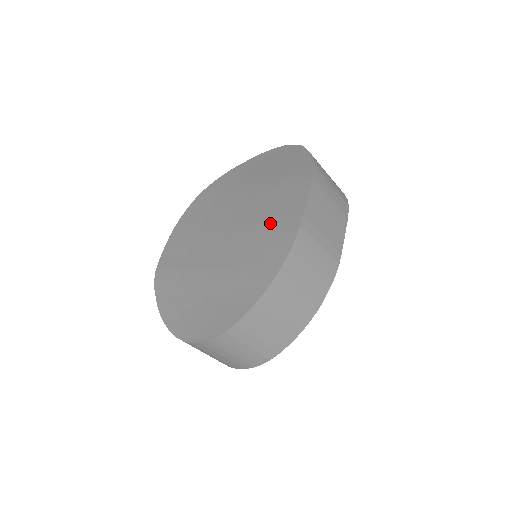
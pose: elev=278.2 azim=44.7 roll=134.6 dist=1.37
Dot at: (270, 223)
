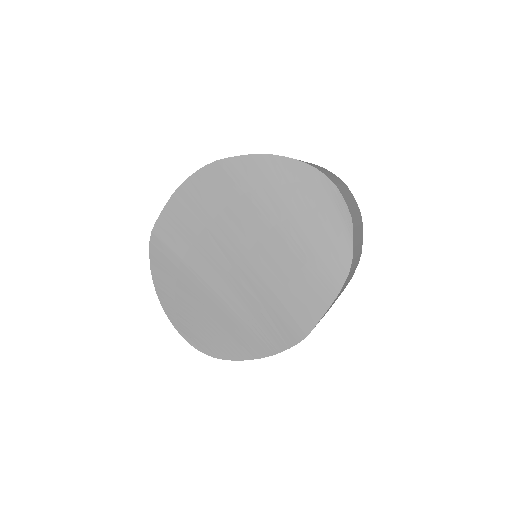
Dot at: (283, 304)
